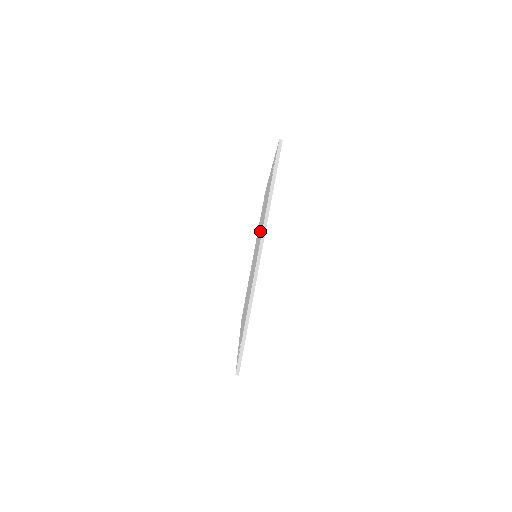
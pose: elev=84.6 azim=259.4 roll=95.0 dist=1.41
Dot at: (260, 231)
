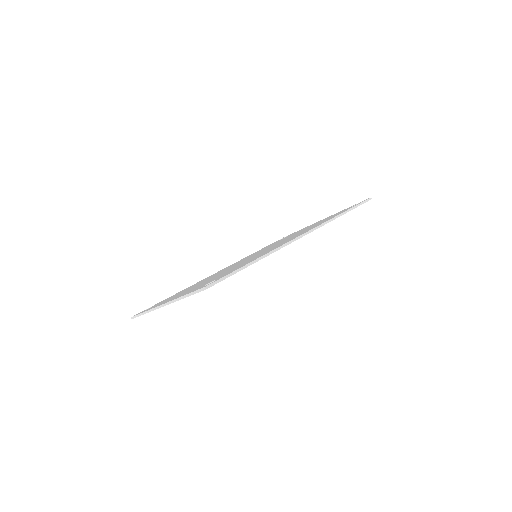
Dot at: (222, 273)
